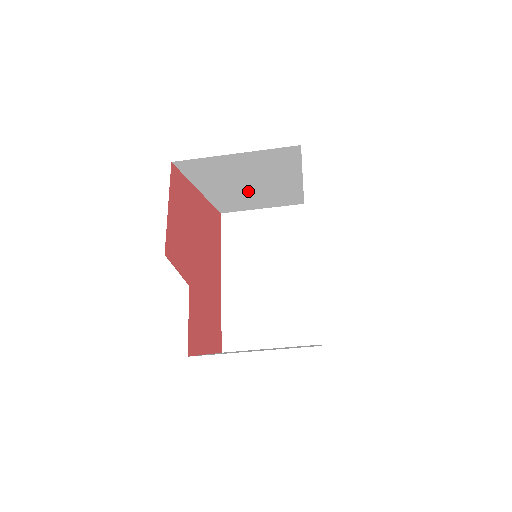
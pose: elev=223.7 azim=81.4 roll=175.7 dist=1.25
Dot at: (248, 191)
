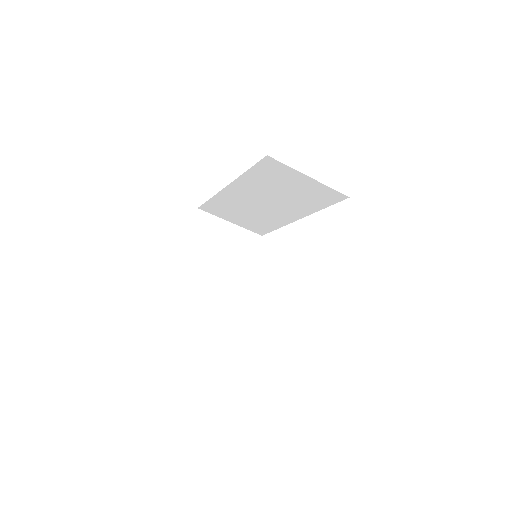
Dot at: (255, 204)
